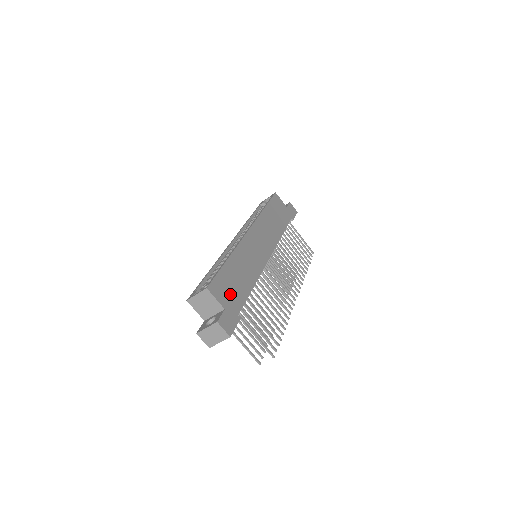
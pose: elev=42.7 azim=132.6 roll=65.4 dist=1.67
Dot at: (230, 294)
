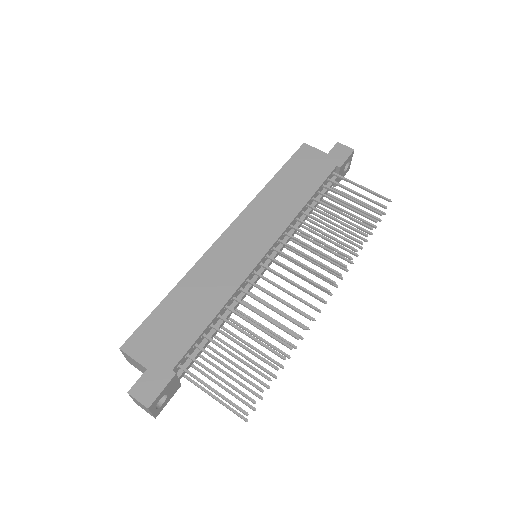
Dot at: (163, 342)
